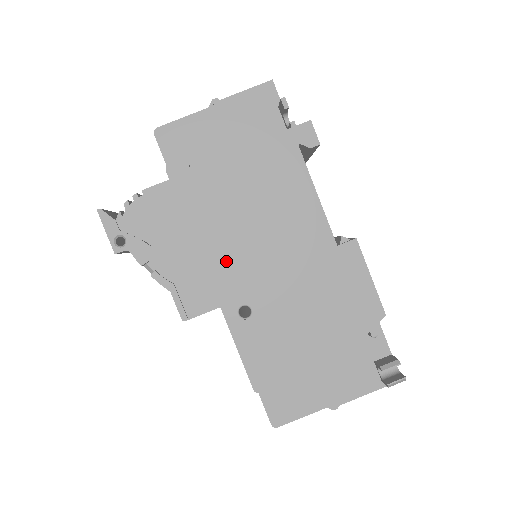
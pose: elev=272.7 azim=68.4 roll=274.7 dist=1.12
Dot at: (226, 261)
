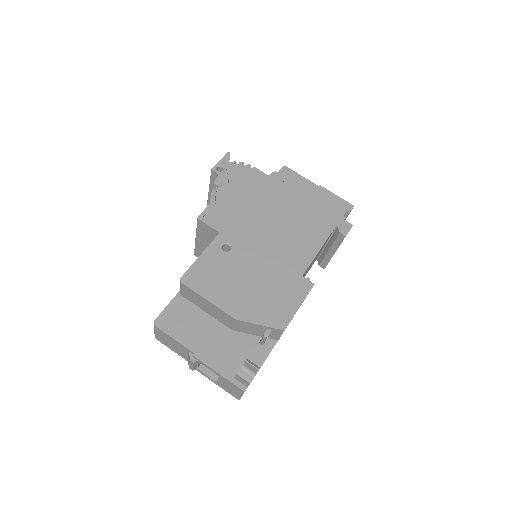
Dot at: (248, 222)
